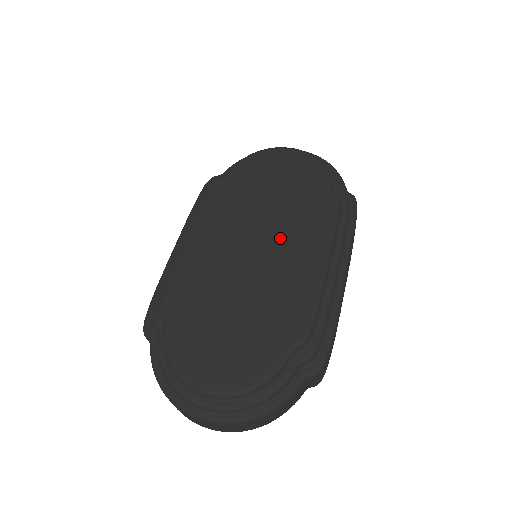
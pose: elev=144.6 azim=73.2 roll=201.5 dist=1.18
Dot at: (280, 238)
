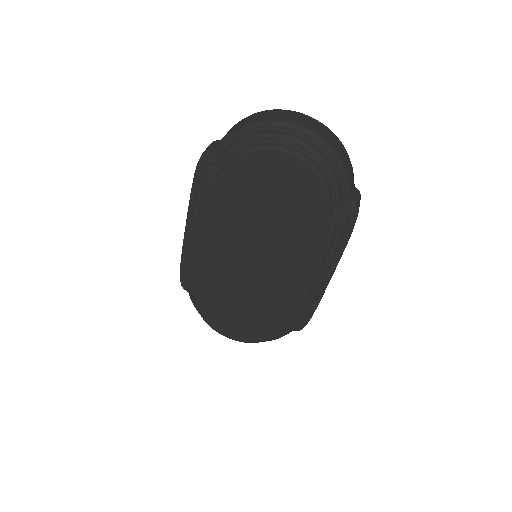
Dot at: (274, 259)
